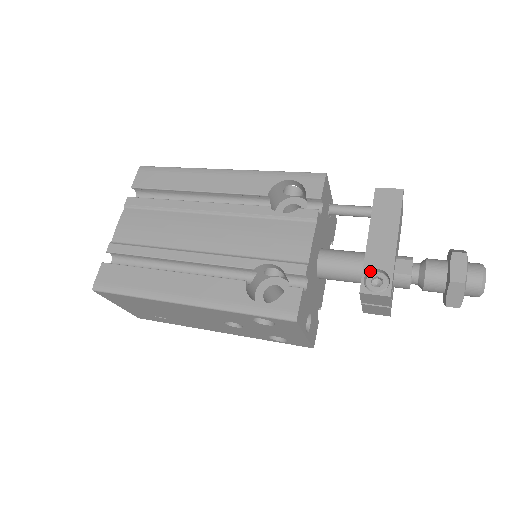
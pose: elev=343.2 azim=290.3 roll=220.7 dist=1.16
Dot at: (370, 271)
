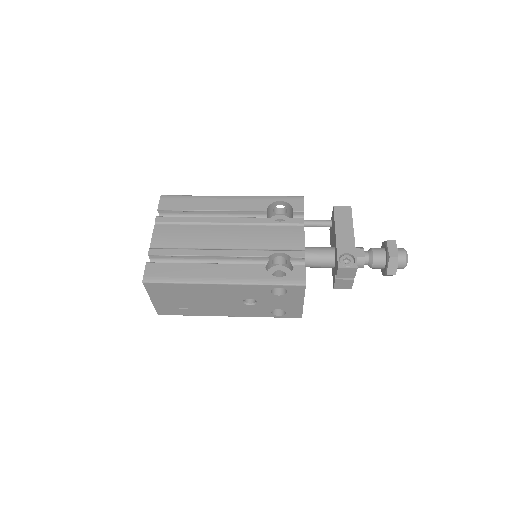
Dot at: (341, 255)
